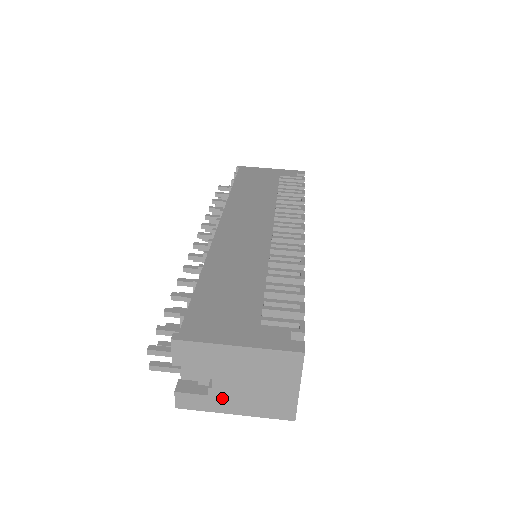
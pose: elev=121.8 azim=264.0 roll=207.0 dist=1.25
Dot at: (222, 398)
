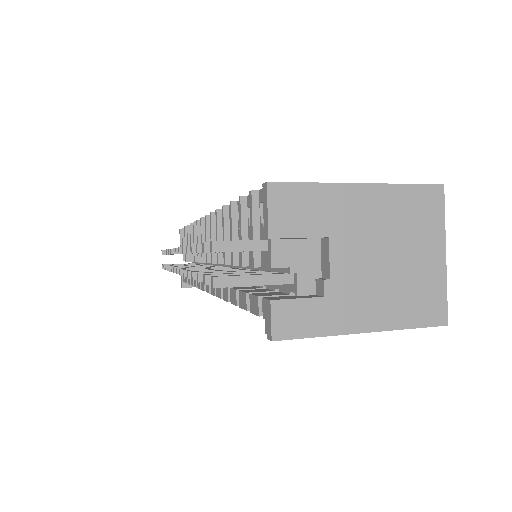
Dot at: (345, 298)
